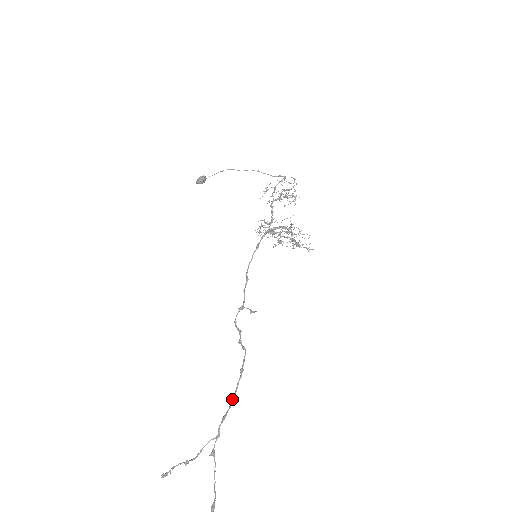
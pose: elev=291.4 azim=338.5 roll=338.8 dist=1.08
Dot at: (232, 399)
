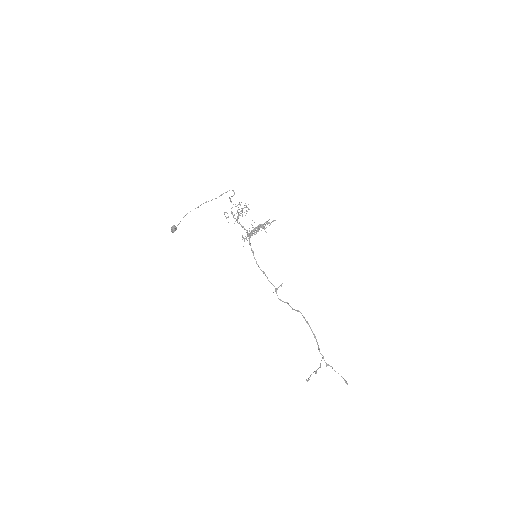
Dot at: occluded
